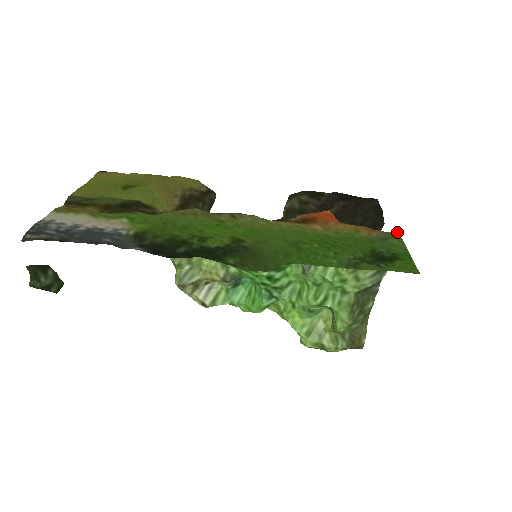
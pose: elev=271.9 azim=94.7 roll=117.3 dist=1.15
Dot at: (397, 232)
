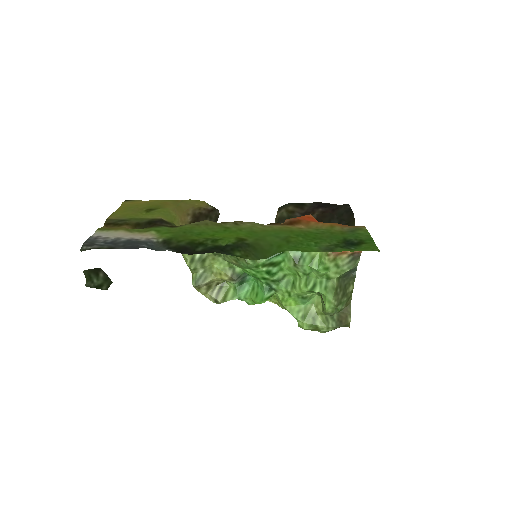
Dot at: (364, 226)
